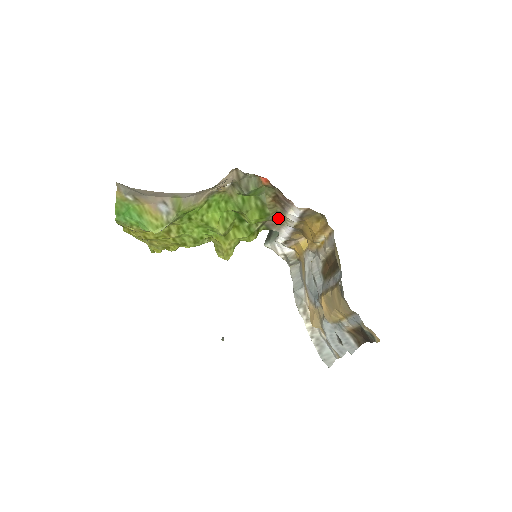
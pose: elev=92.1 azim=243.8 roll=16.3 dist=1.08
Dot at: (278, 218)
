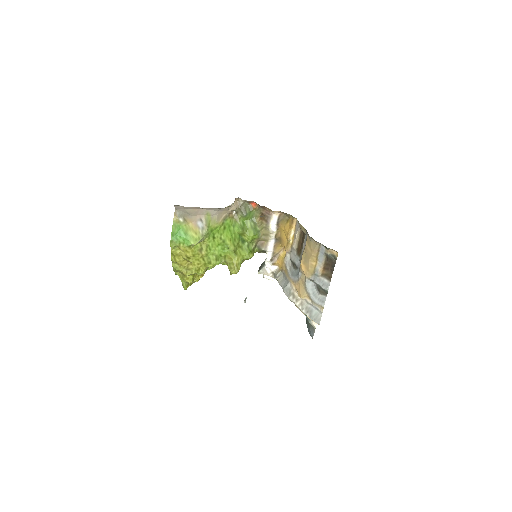
Dot at: (265, 234)
